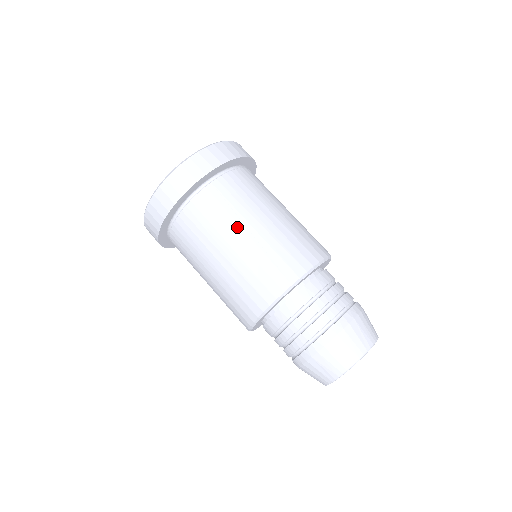
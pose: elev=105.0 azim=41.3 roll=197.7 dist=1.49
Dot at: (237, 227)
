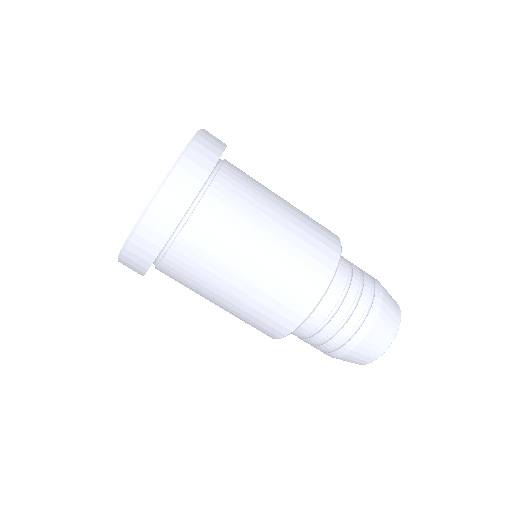
Dot at: (249, 245)
